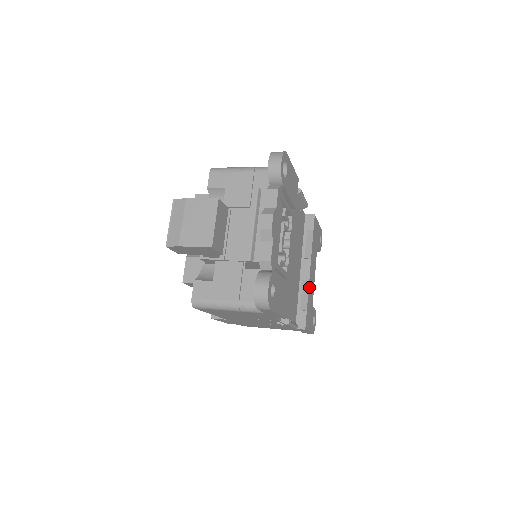
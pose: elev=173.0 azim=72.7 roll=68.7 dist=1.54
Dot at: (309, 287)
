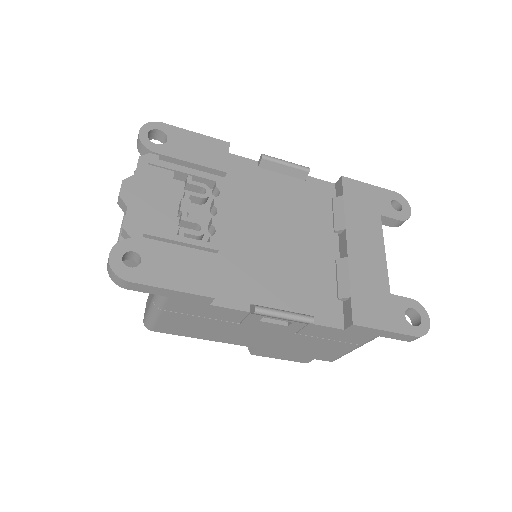
Dot at: (353, 265)
